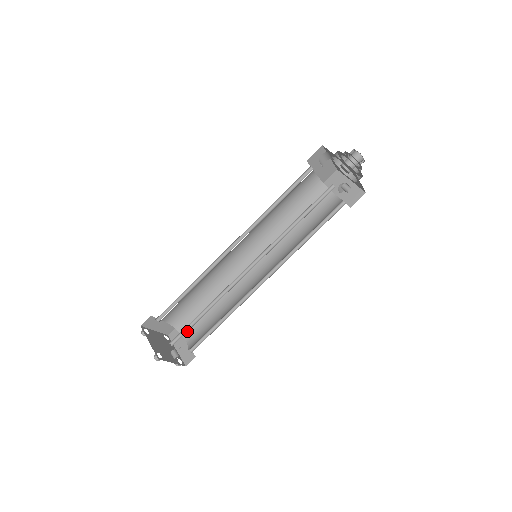
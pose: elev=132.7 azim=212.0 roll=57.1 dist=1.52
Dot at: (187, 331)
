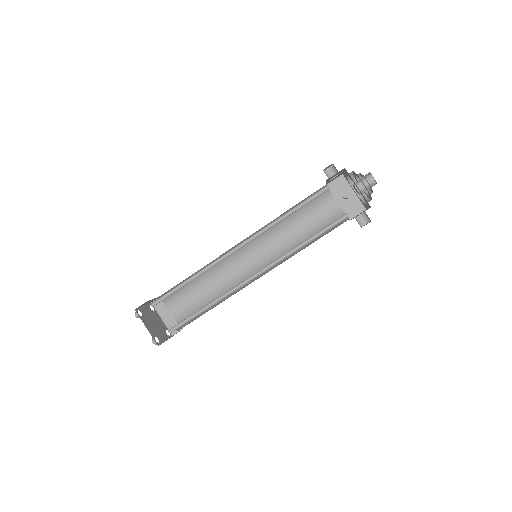
Dot at: (183, 326)
